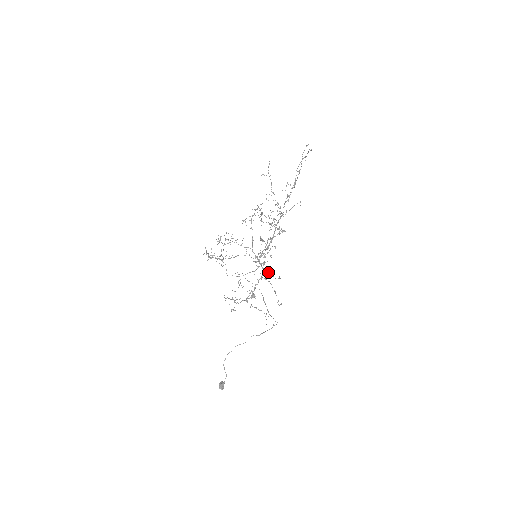
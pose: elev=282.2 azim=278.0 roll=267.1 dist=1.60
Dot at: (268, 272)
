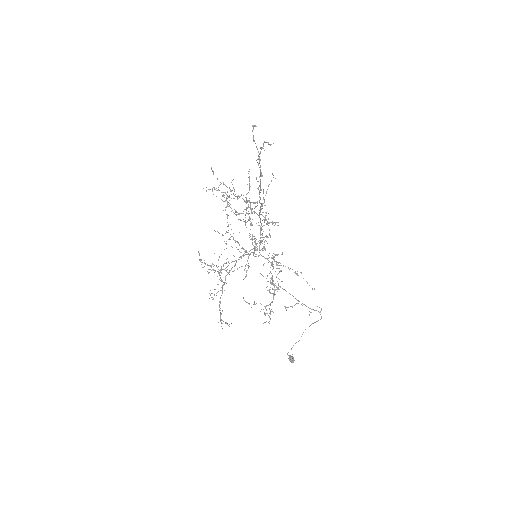
Dot at: occluded
